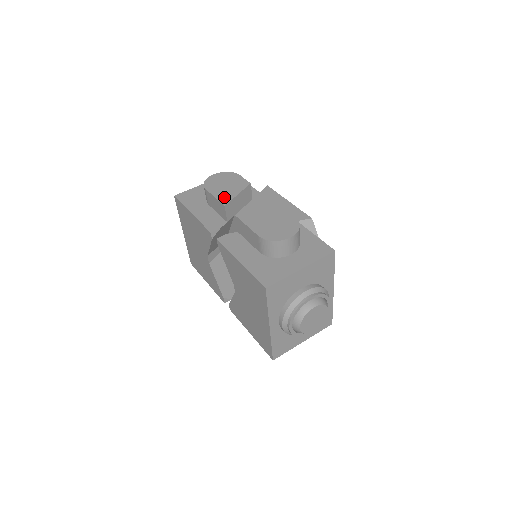
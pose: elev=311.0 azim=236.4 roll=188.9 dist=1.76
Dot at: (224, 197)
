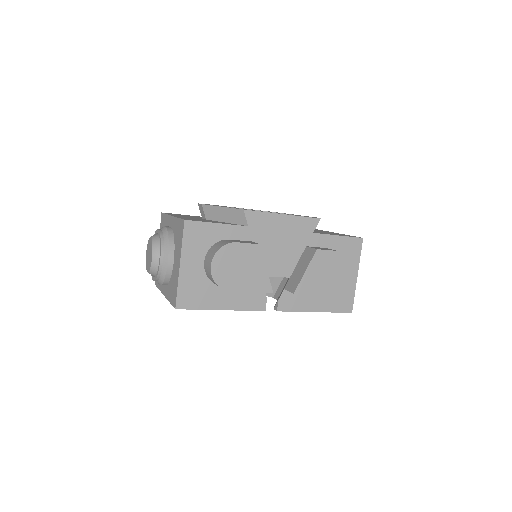
Dot at: (260, 284)
